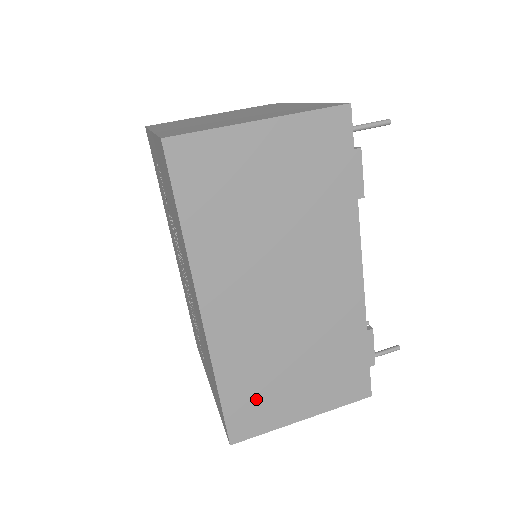
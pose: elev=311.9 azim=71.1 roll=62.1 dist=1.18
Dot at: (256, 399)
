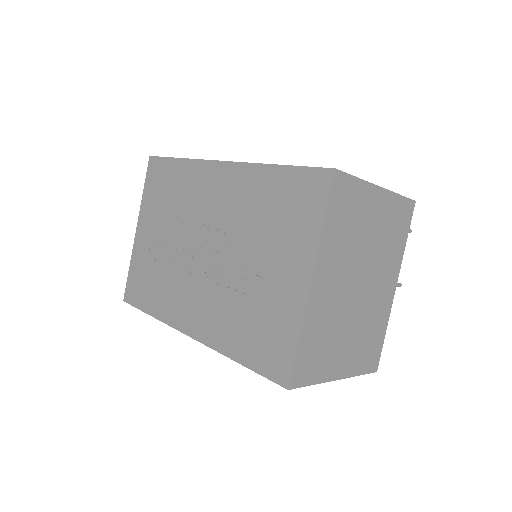
Dot at: occluded
